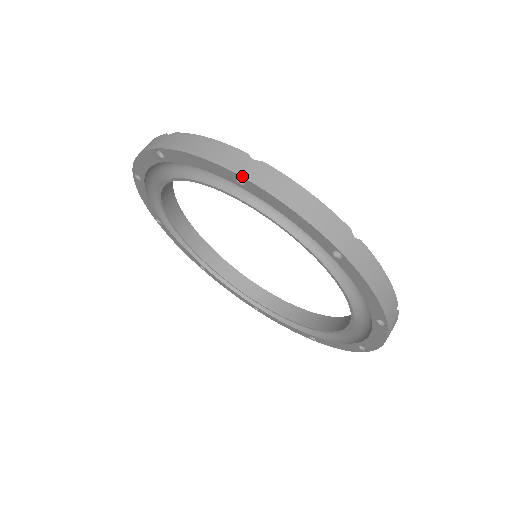
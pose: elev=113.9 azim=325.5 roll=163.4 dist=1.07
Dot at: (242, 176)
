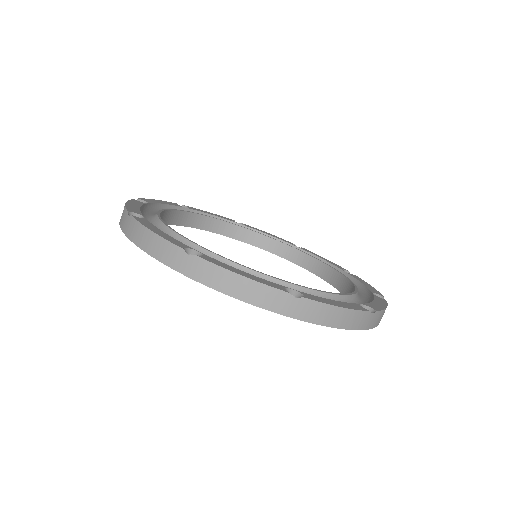
Dot at: (183, 274)
